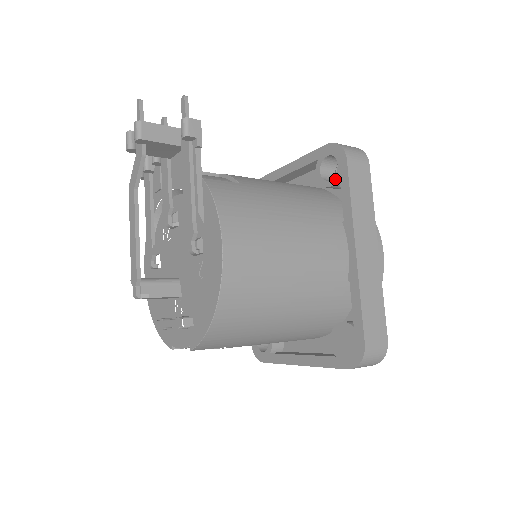
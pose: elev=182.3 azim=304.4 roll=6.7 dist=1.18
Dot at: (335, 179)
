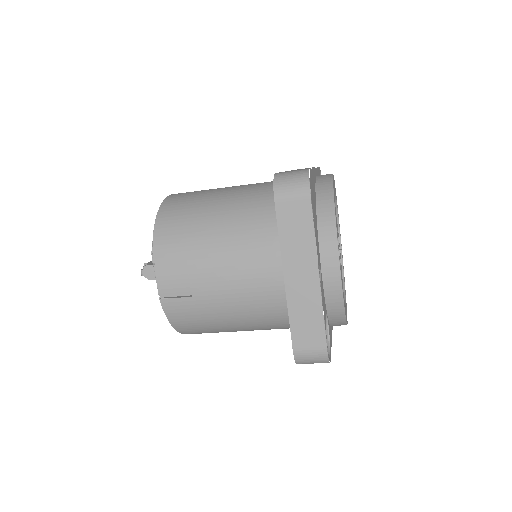
Dot at: occluded
